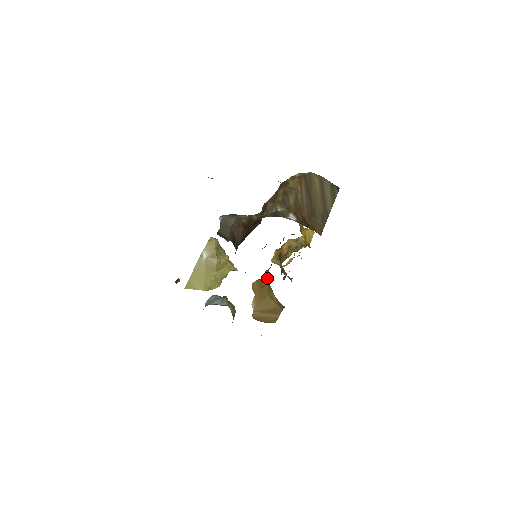
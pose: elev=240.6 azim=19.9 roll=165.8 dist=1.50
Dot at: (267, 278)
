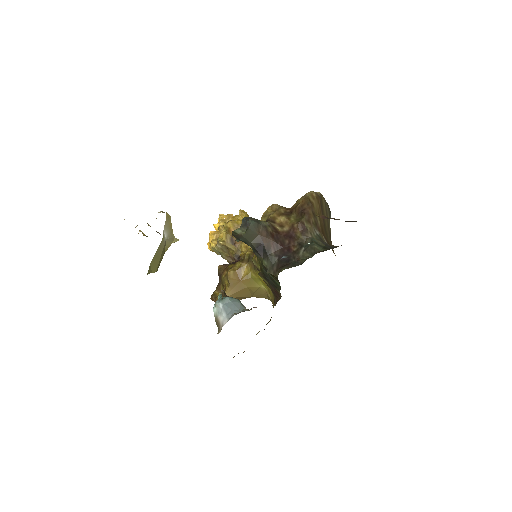
Dot at: (250, 272)
